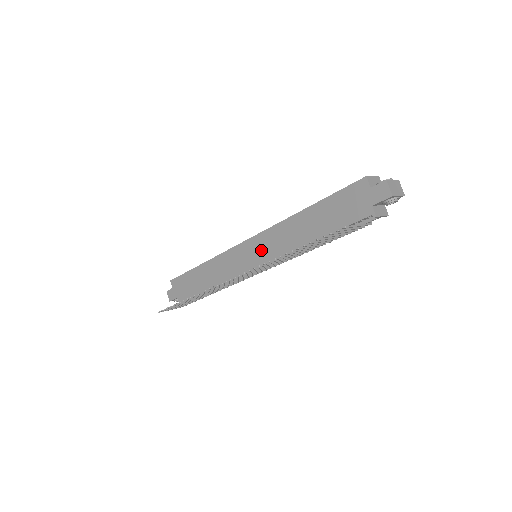
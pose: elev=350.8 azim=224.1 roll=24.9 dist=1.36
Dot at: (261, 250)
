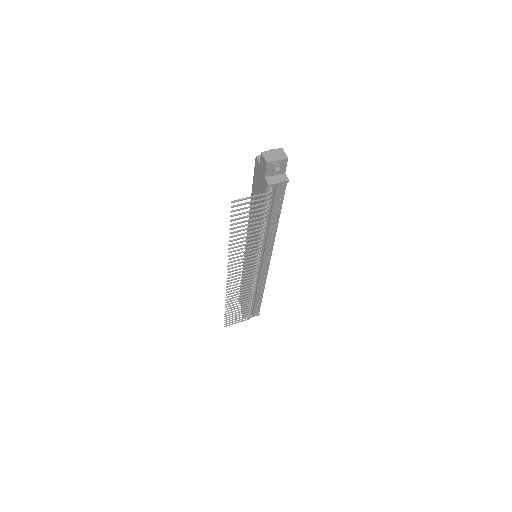
Dot at: occluded
